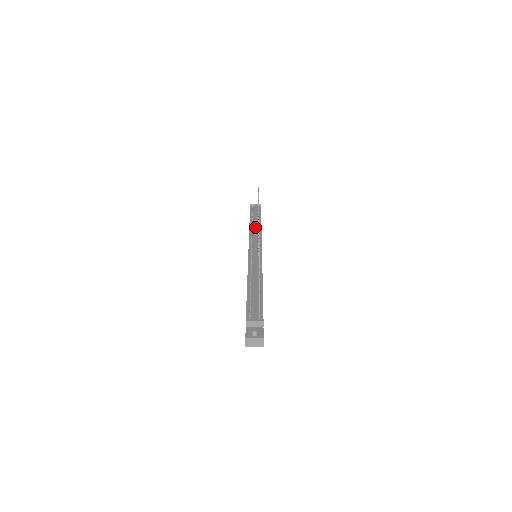
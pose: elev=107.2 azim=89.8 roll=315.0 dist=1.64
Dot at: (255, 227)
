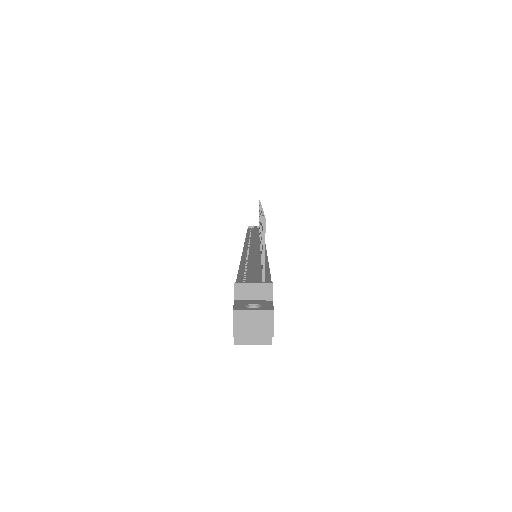
Dot at: (254, 233)
